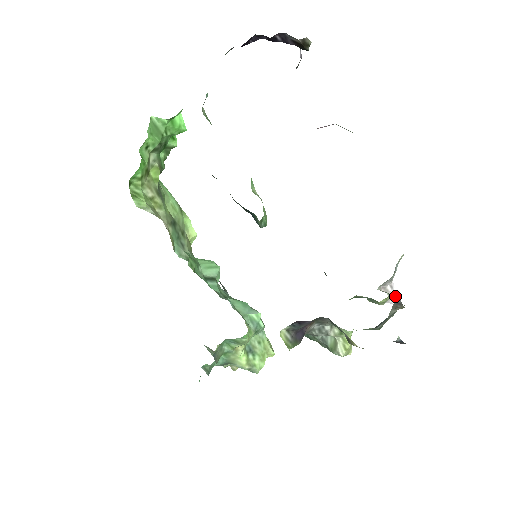
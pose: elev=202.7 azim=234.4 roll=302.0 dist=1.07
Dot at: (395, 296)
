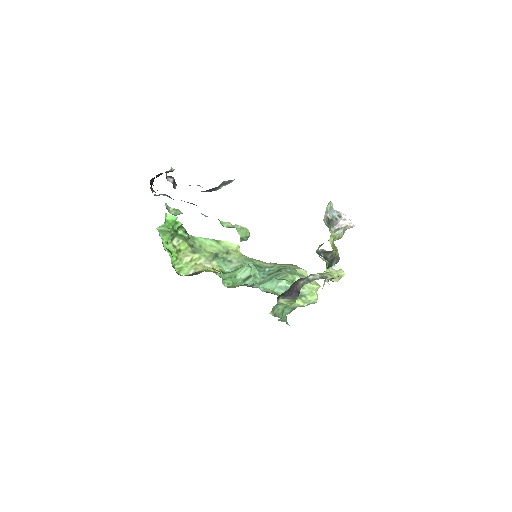
Dot at: (320, 251)
